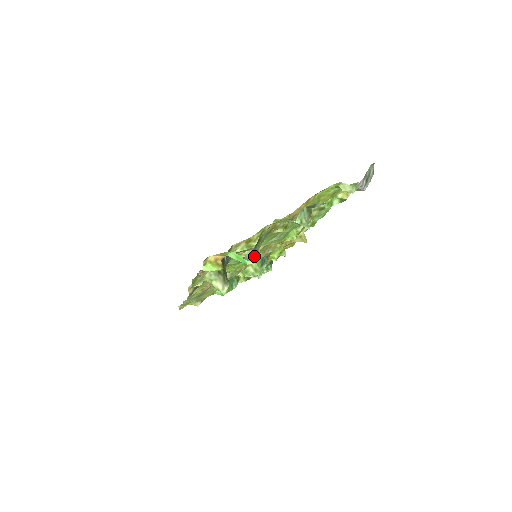
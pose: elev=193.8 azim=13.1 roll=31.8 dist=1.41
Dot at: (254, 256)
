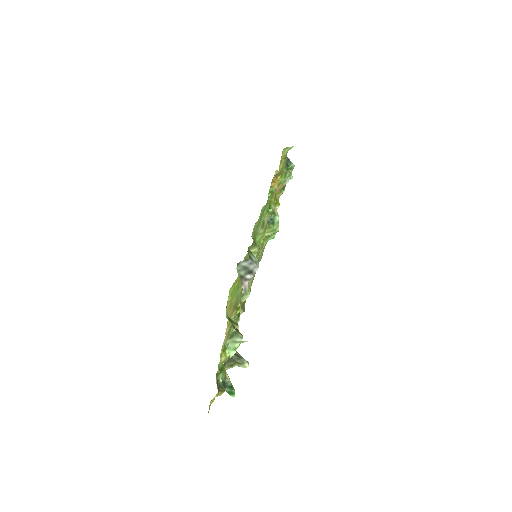
Dot at: (232, 389)
